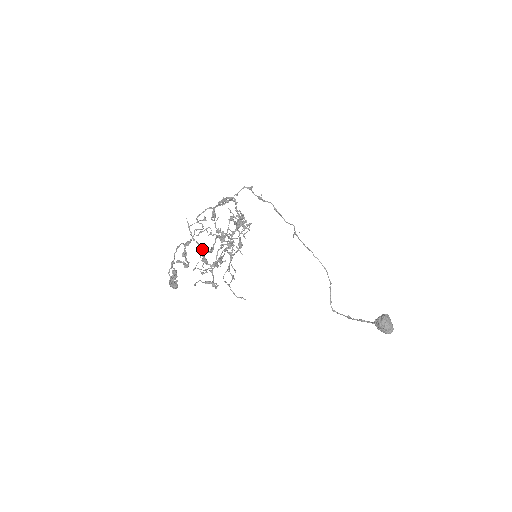
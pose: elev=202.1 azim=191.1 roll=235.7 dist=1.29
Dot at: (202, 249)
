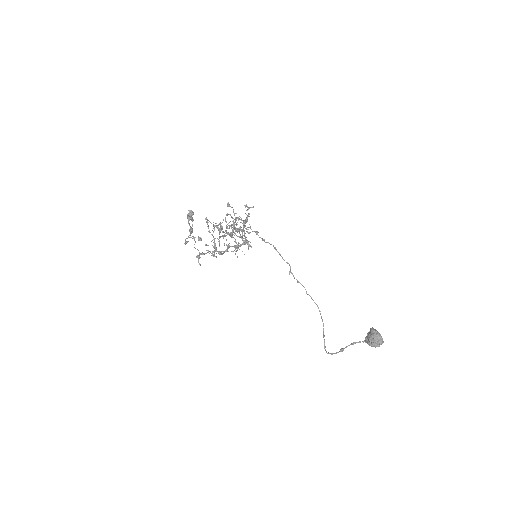
Dot at: (214, 238)
